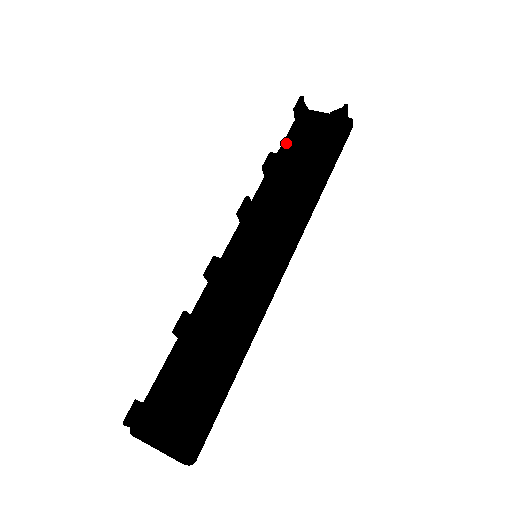
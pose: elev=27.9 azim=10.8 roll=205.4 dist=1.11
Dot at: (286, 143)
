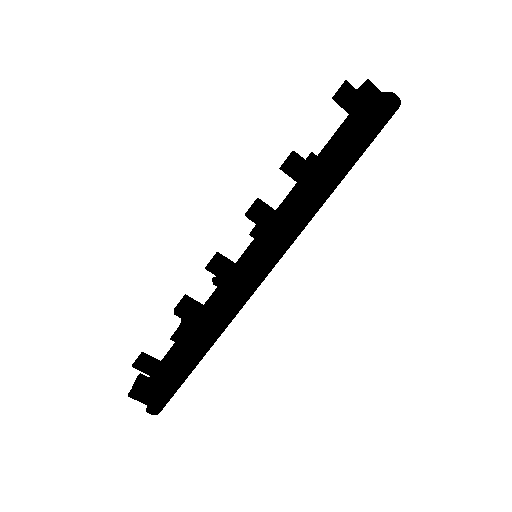
Dot at: (336, 137)
